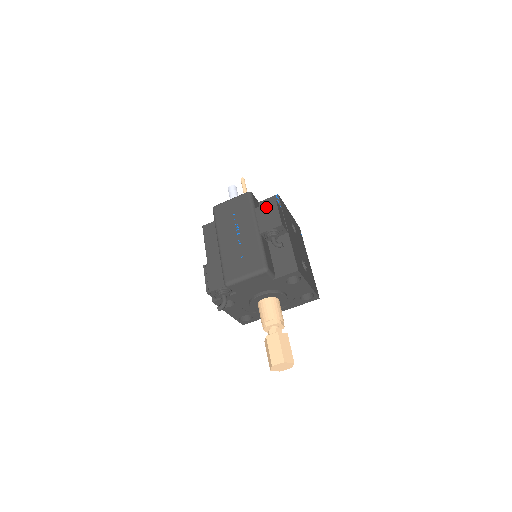
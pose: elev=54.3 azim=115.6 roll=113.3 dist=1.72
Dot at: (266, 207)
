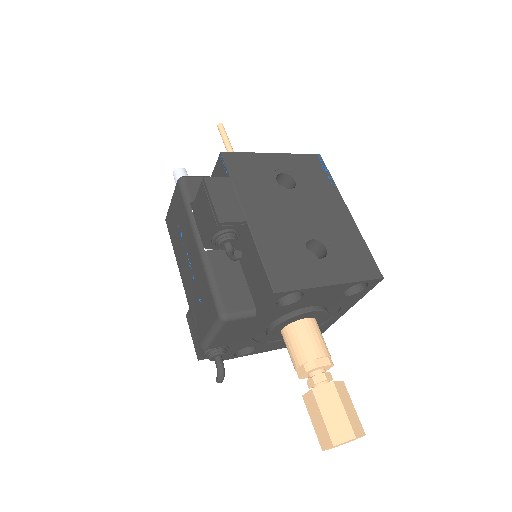
Dot at: (199, 196)
